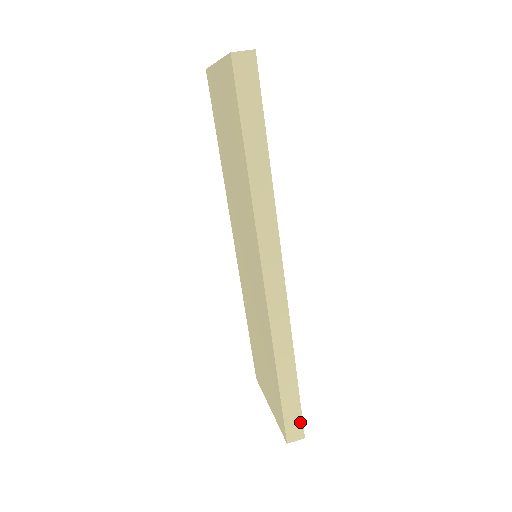
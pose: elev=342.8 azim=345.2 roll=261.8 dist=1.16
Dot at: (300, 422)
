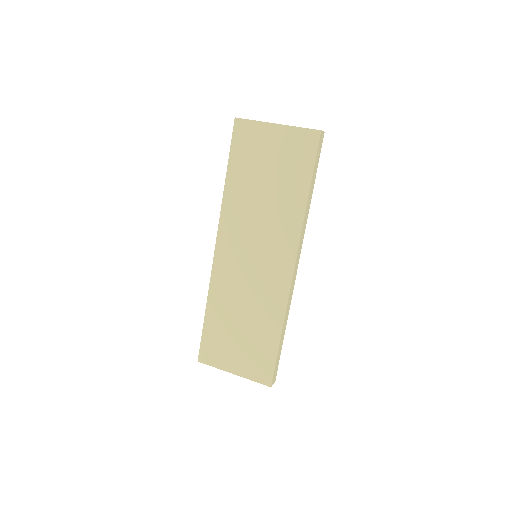
Dot at: (277, 370)
